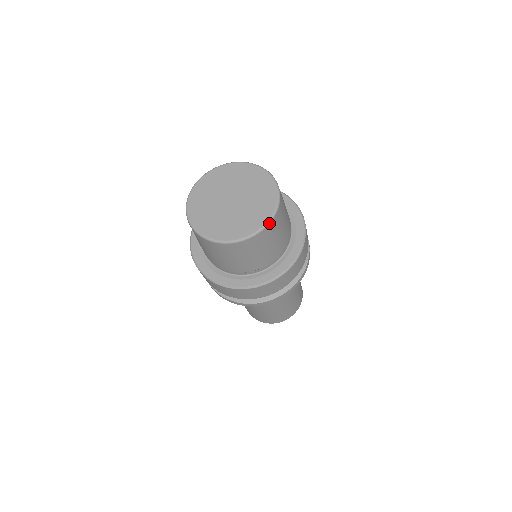
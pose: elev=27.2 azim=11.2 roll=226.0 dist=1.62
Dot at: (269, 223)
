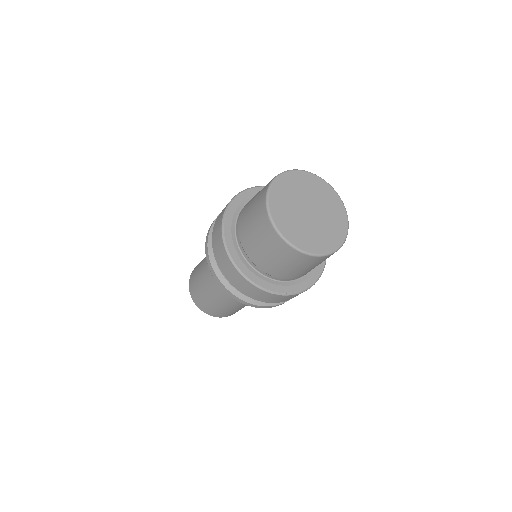
Dot at: occluded
